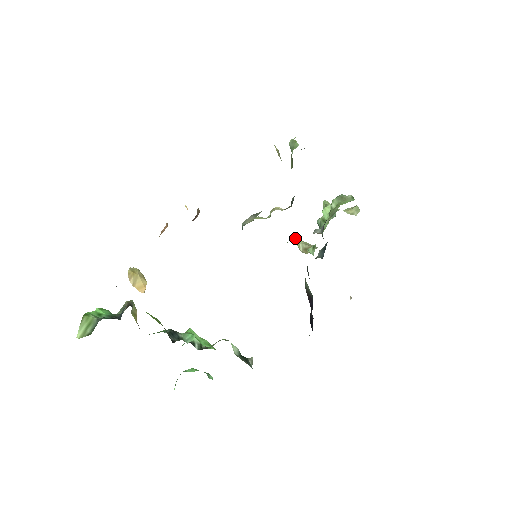
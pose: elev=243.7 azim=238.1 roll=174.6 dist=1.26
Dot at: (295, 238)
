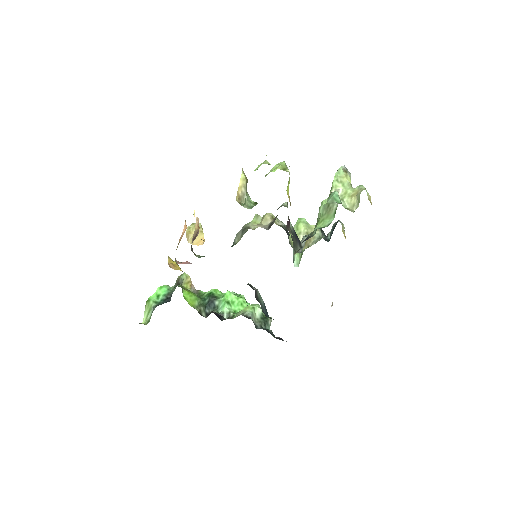
Dot at: (298, 227)
